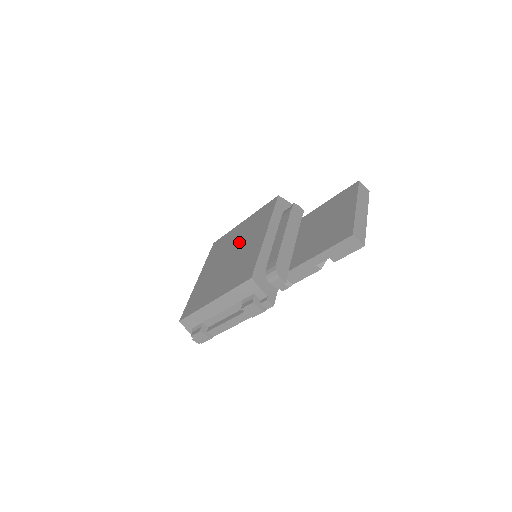
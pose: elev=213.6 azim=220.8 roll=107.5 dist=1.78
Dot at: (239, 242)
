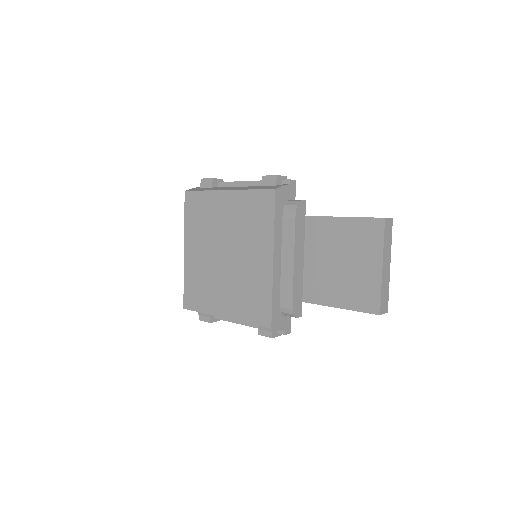
Dot at: (232, 237)
